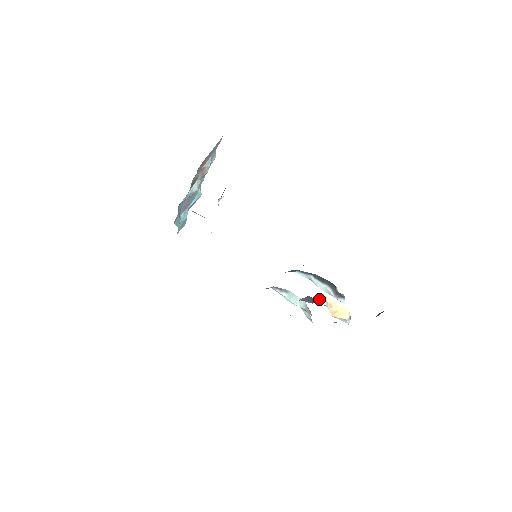
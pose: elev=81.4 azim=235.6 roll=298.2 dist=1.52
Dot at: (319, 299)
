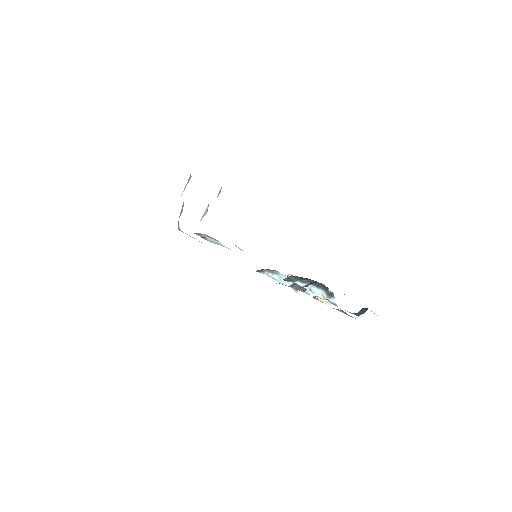
Dot at: occluded
